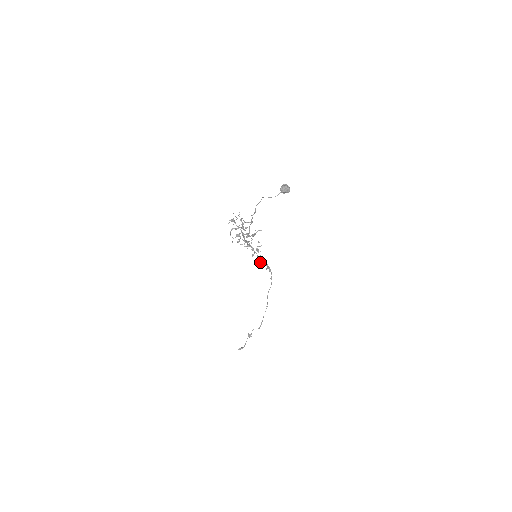
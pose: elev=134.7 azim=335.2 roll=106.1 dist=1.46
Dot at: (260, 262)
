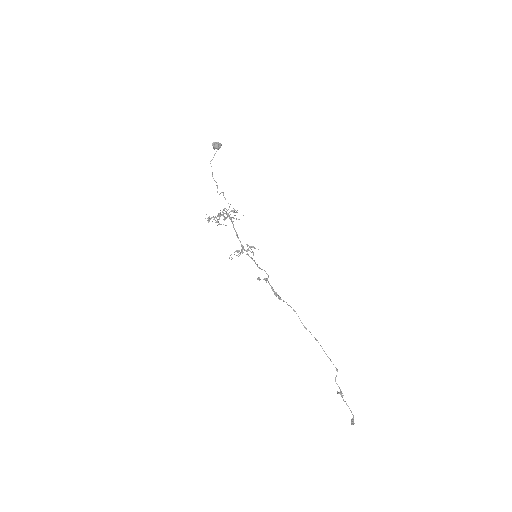
Dot at: (265, 279)
